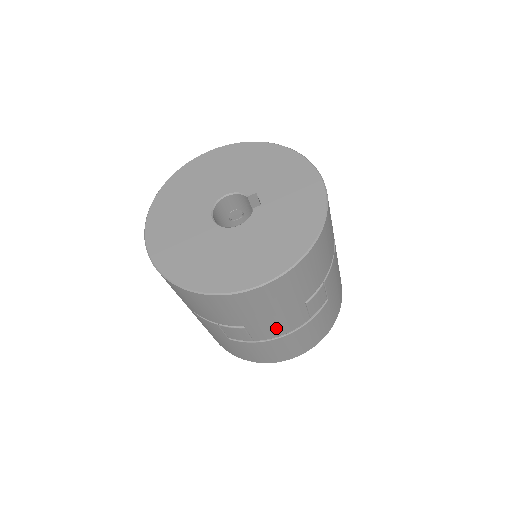
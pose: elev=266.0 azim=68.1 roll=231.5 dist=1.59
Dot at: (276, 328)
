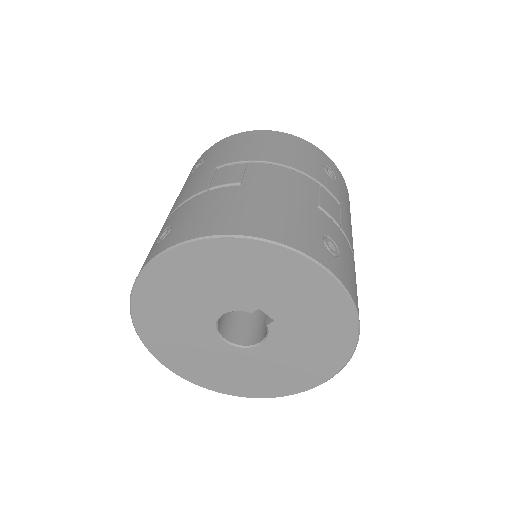
Dot at: occluded
